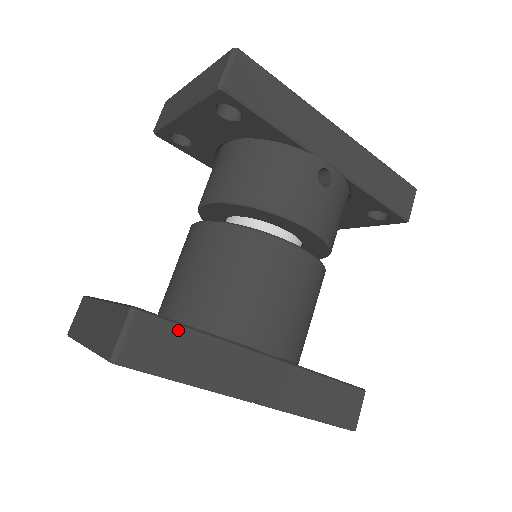
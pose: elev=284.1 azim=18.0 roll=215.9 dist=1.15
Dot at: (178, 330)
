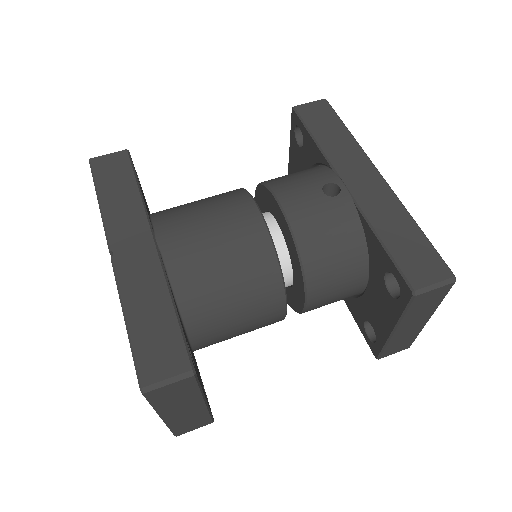
Dot at: (130, 174)
